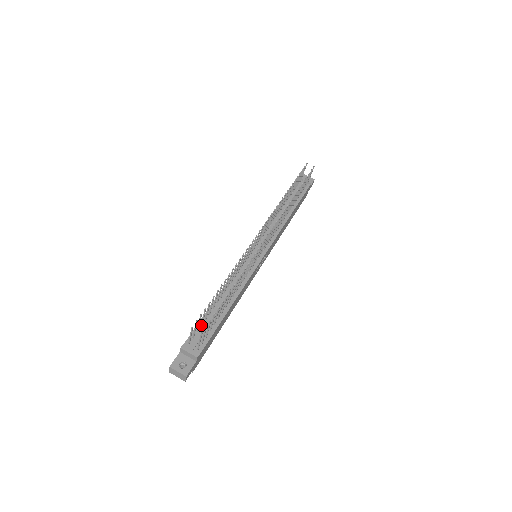
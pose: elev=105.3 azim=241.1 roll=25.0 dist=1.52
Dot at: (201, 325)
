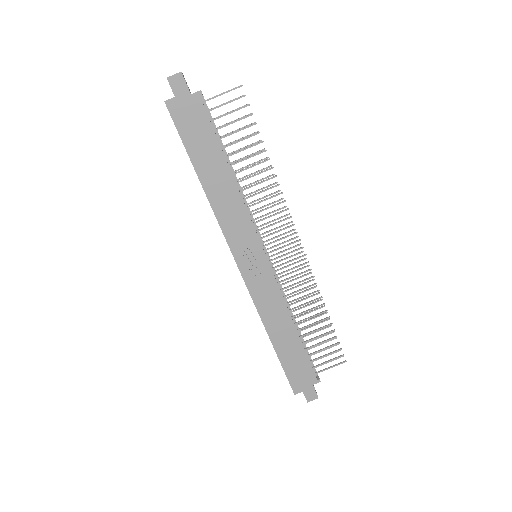
Dot at: occluded
